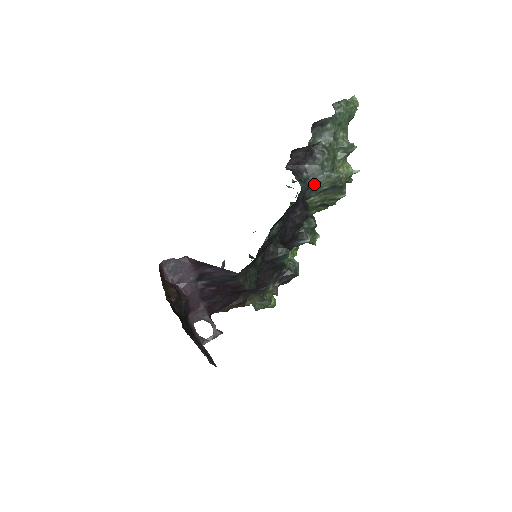
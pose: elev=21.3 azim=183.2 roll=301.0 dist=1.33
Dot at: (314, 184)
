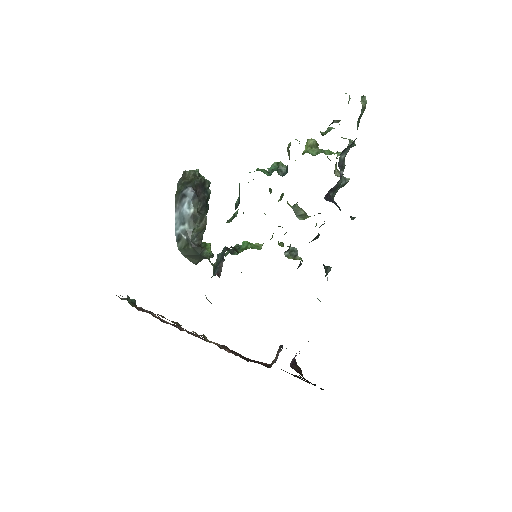
Dot at: (333, 196)
